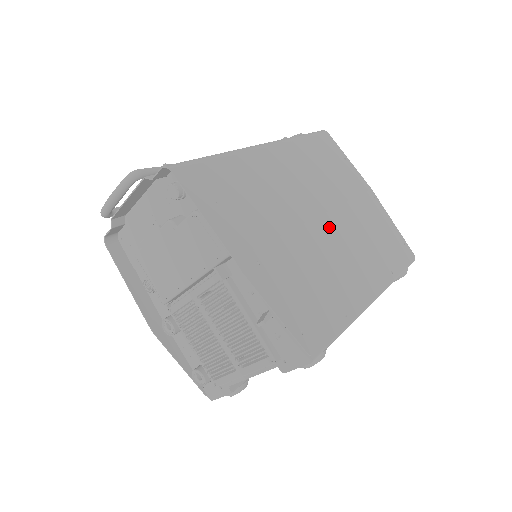
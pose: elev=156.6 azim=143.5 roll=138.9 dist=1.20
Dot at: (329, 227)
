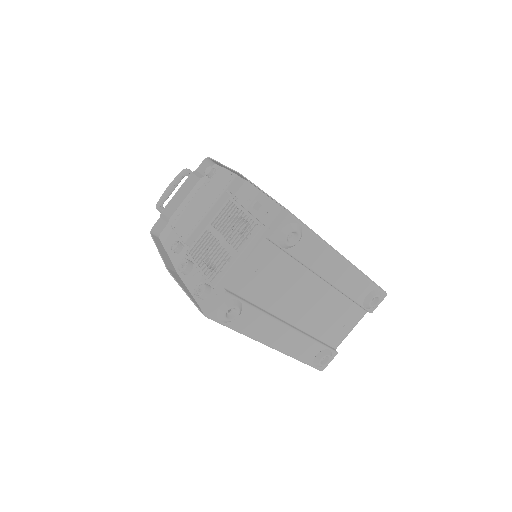
Dot at: occluded
